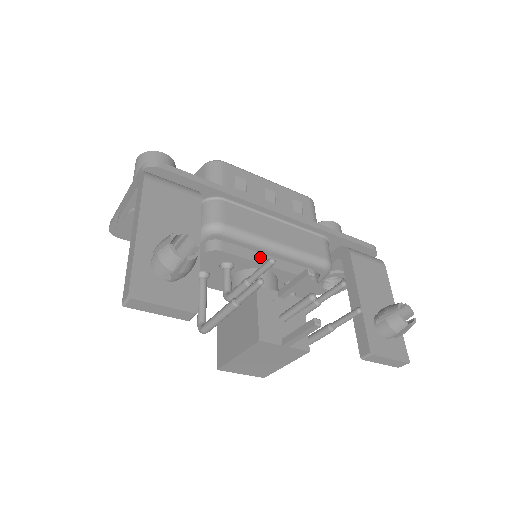
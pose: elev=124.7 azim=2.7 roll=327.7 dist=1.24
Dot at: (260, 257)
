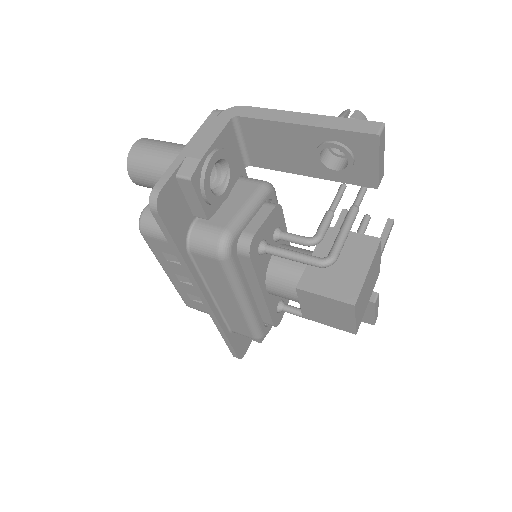
Dot at: occluded
